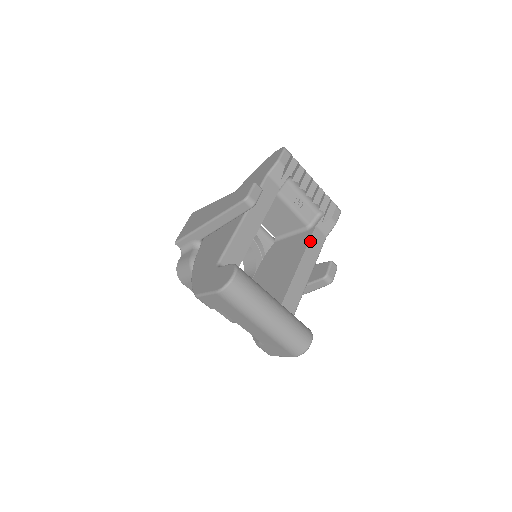
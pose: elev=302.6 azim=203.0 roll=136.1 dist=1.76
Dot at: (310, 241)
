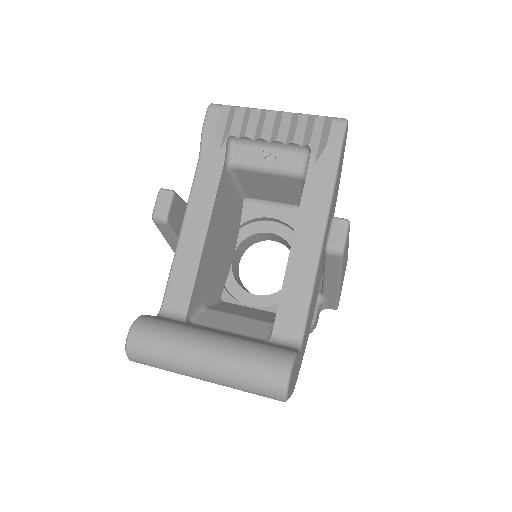
Dot at: (303, 201)
